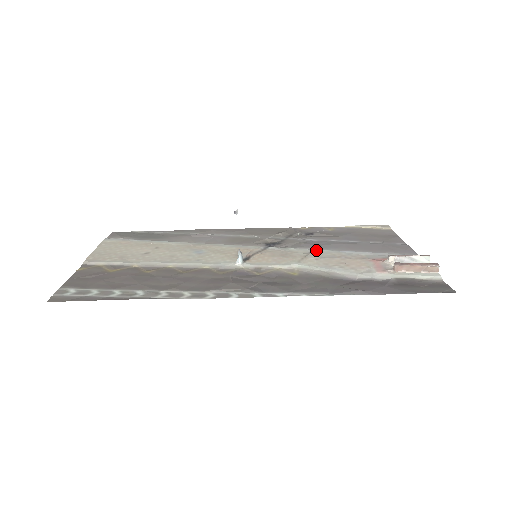
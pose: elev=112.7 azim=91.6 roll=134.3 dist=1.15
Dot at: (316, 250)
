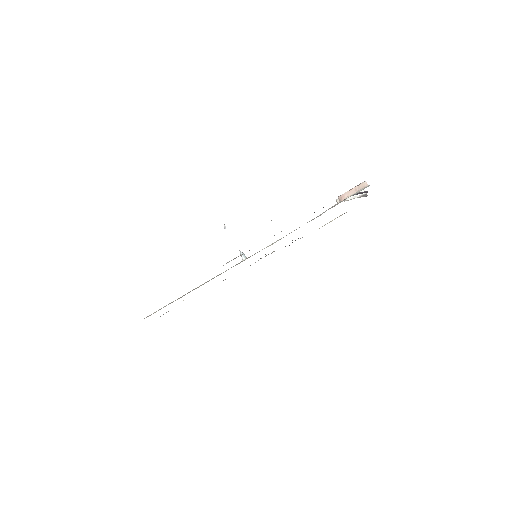
Dot at: occluded
